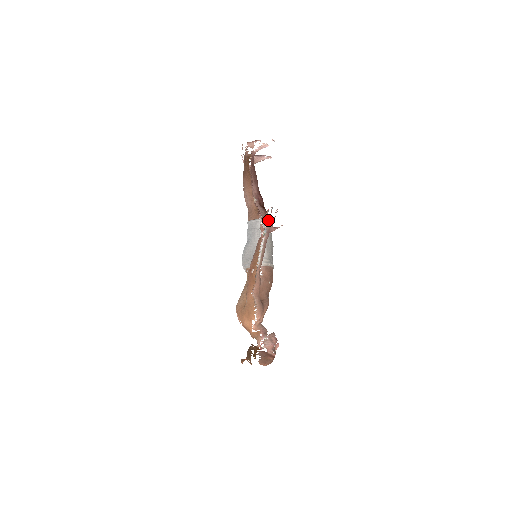
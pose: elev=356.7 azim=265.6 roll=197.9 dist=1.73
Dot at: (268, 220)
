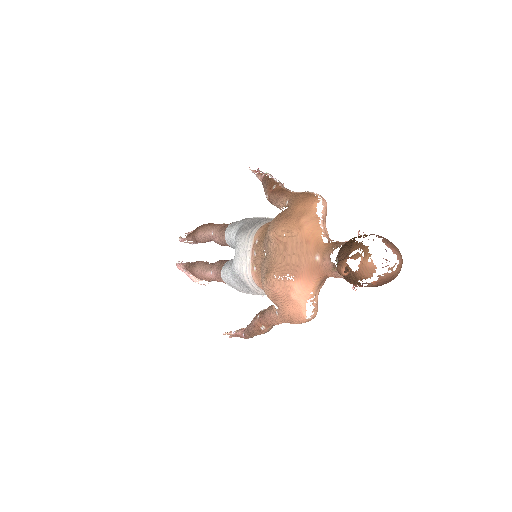
Dot at: occluded
